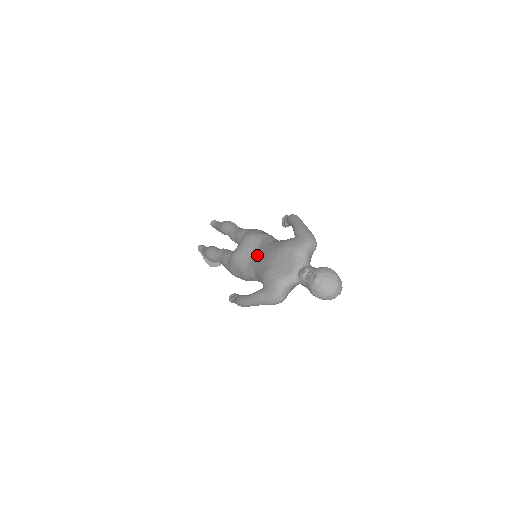
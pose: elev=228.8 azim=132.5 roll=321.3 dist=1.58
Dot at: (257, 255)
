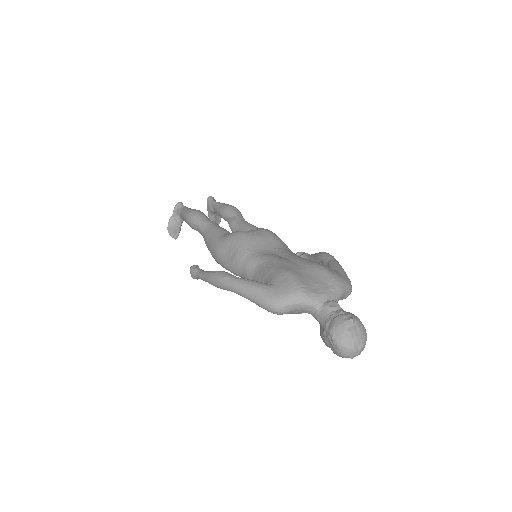
Dot at: (274, 253)
